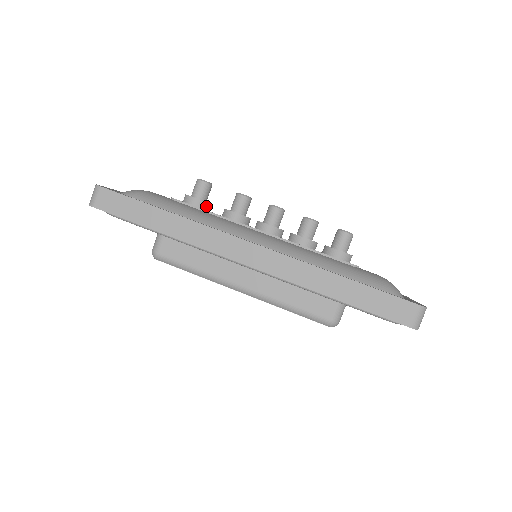
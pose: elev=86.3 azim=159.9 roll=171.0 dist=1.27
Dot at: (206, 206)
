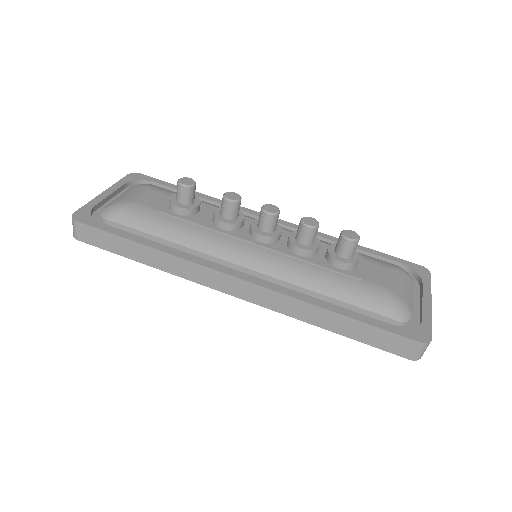
Dot at: (193, 211)
